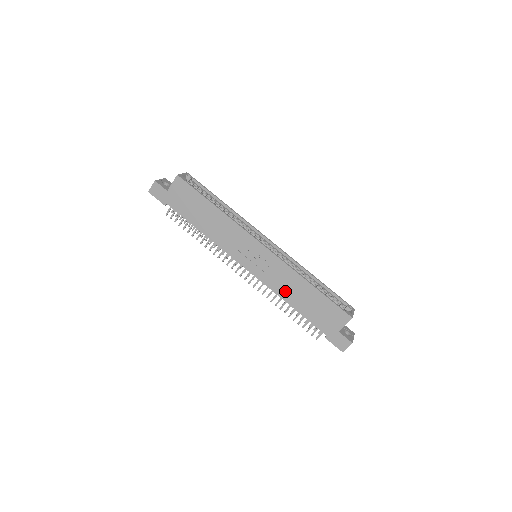
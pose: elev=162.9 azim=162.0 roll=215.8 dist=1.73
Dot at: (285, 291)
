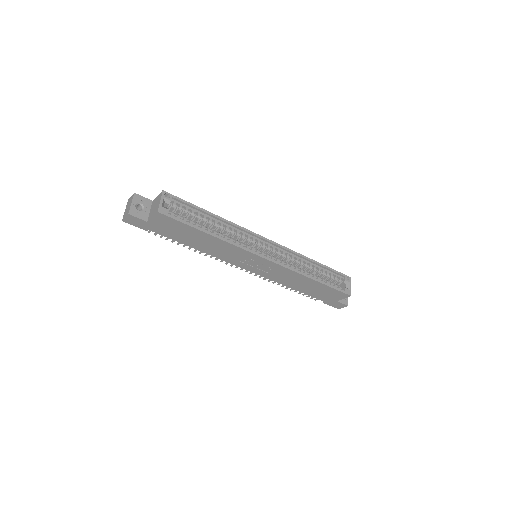
Dot at: (288, 282)
